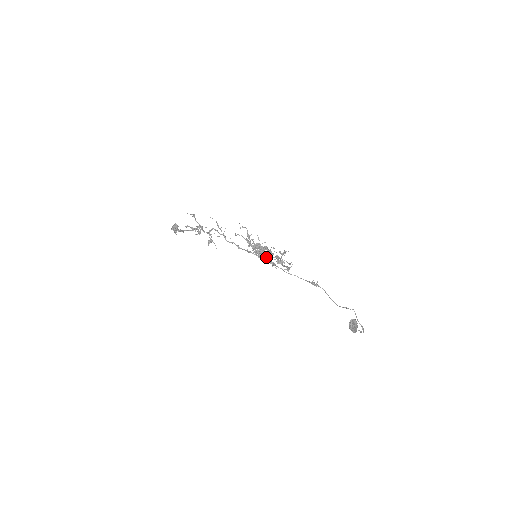
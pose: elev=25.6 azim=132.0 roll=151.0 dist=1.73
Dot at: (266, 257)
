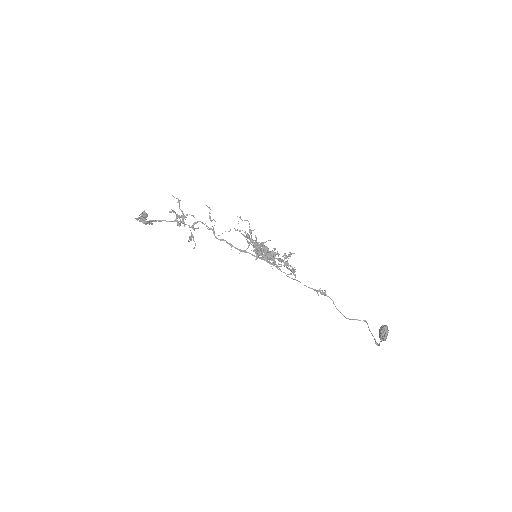
Dot at: (270, 257)
